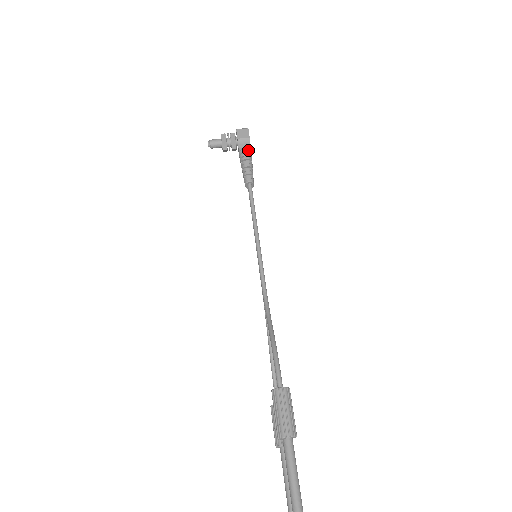
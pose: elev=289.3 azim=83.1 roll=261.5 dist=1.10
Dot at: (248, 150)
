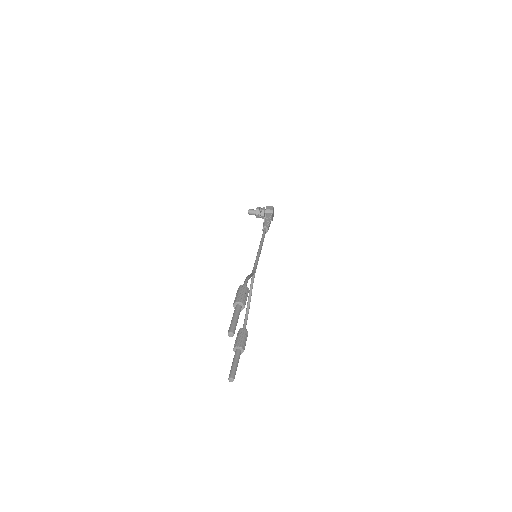
Dot at: (270, 215)
